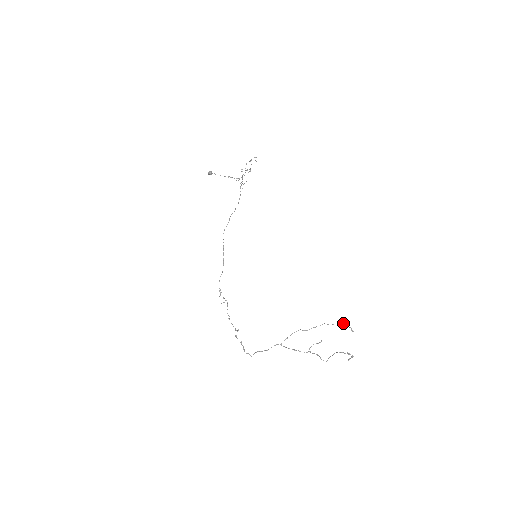
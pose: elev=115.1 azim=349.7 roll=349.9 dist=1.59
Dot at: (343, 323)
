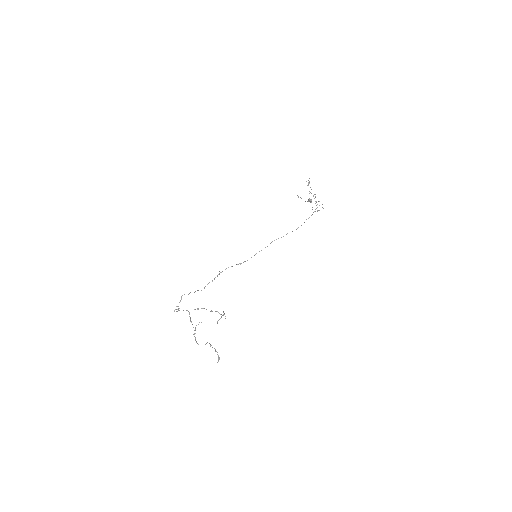
Dot at: occluded
